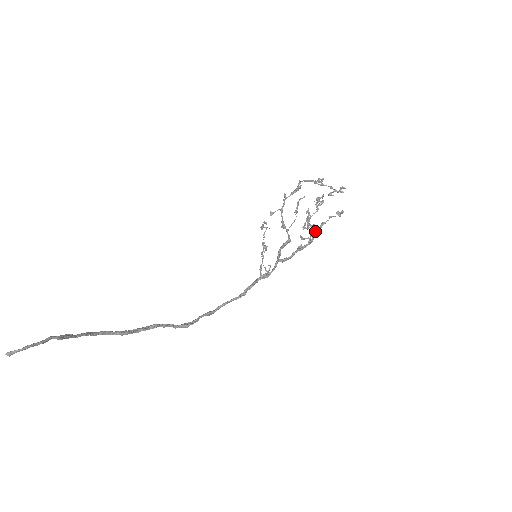
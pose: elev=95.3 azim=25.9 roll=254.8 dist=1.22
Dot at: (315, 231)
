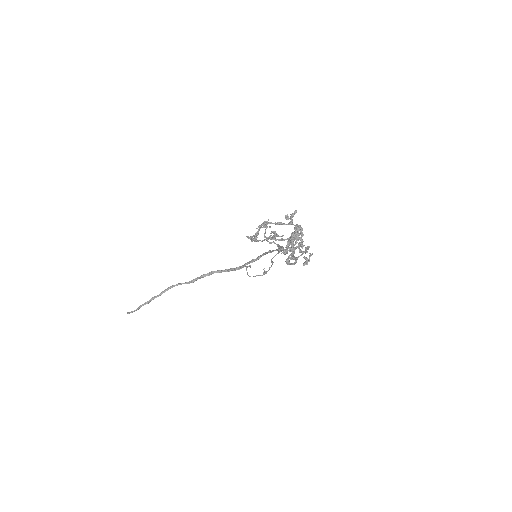
Dot at: (289, 264)
